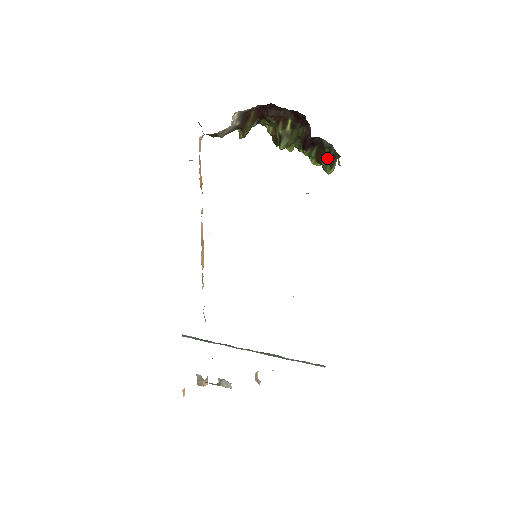
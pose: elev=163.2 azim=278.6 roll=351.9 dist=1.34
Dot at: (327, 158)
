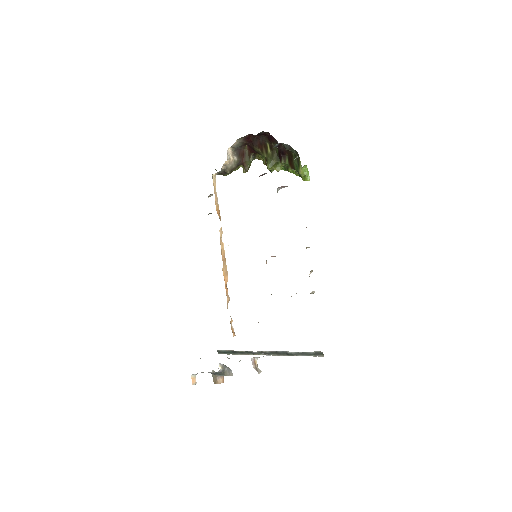
Dot at: (295, 161)
